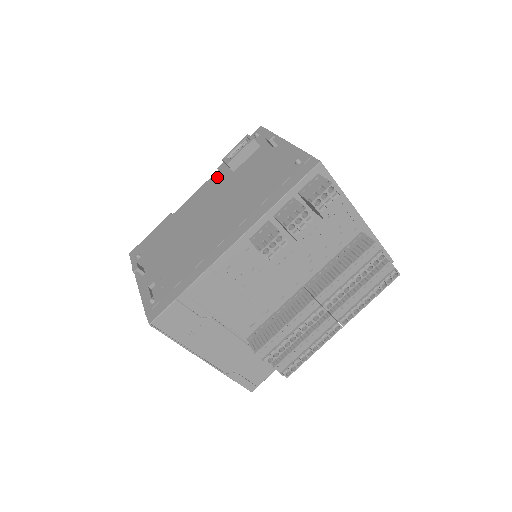
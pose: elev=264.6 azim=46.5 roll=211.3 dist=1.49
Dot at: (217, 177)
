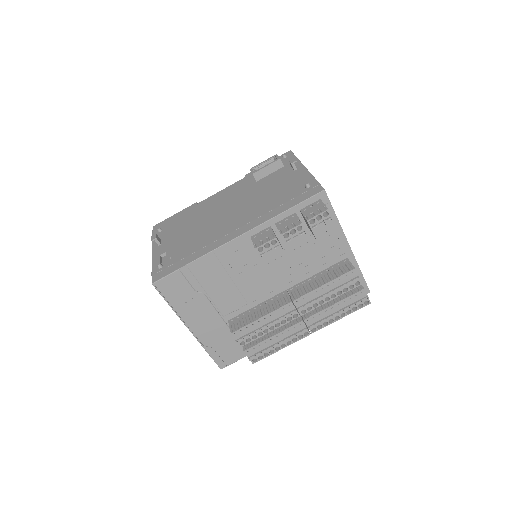
Dot at: (242, 182)
